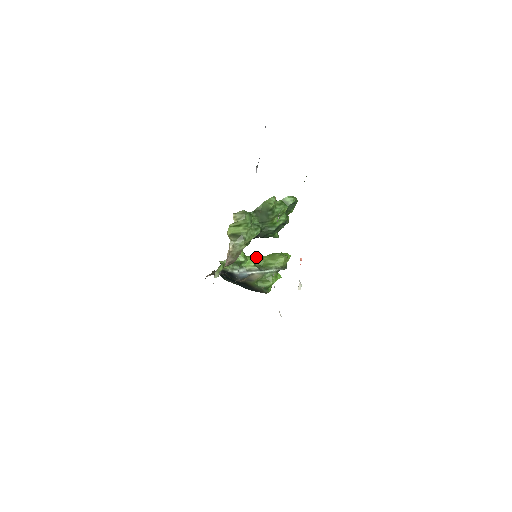
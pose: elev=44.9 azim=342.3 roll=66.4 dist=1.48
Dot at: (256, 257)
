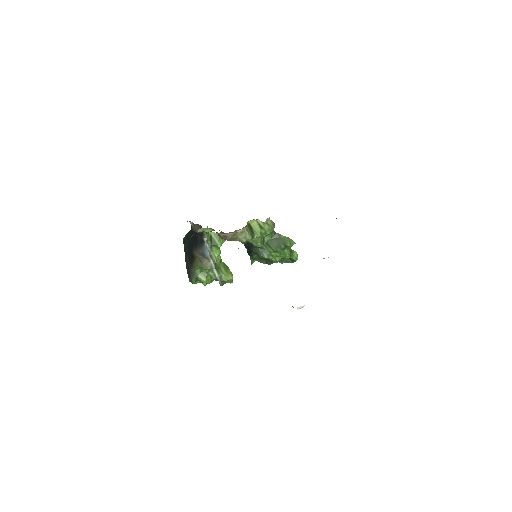
Dot at: occluded
